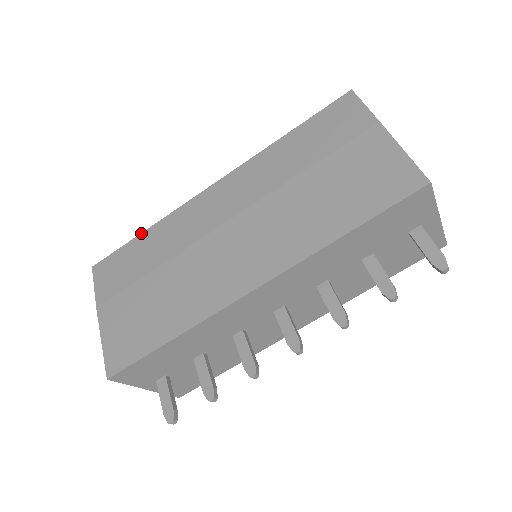
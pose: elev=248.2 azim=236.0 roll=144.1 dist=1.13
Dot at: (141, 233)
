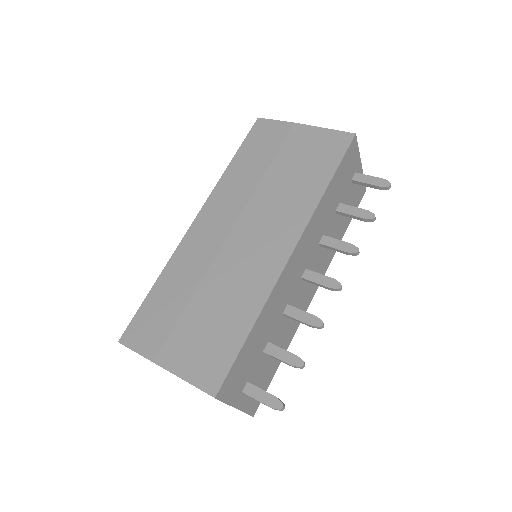
Dot at: (152, 287)
